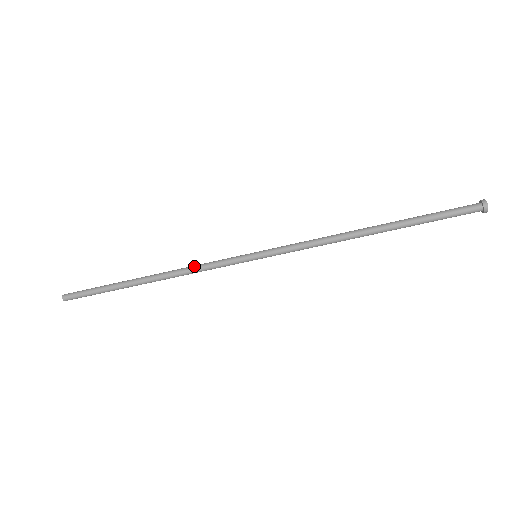
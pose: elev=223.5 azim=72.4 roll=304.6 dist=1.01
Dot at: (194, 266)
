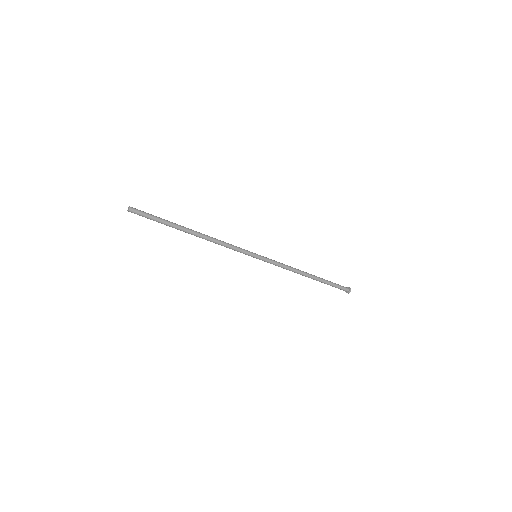
Dot at: occluded
